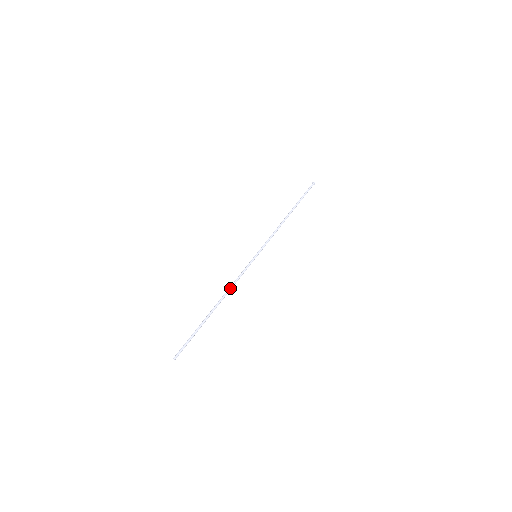
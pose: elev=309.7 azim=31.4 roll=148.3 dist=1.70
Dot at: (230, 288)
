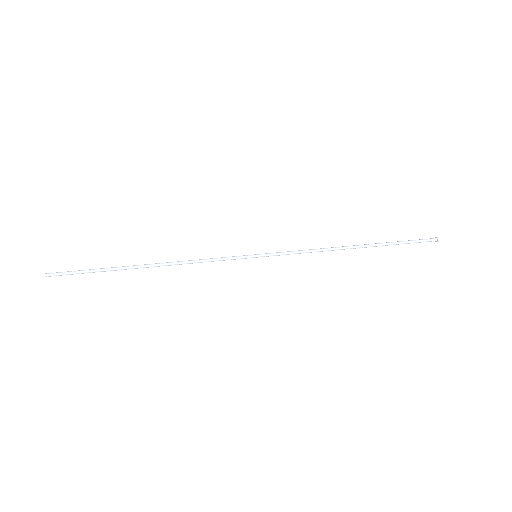
Dot at: (183, 261)
